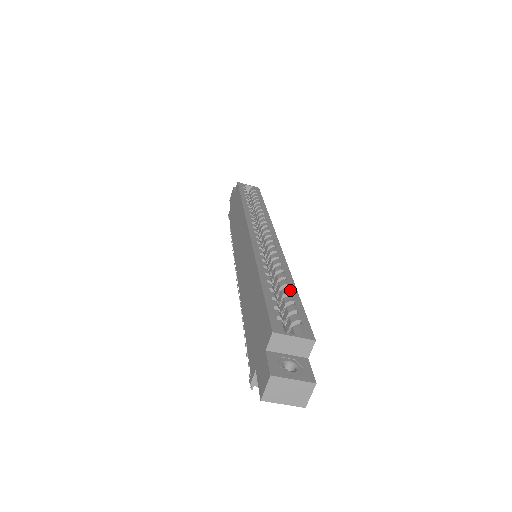
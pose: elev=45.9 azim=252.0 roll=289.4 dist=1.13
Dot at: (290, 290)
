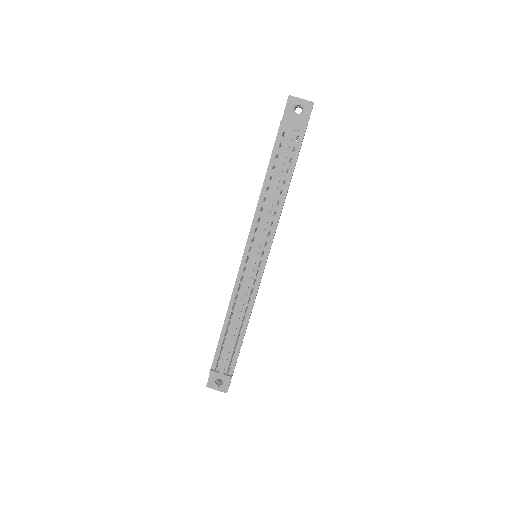
Dot at: occluded
